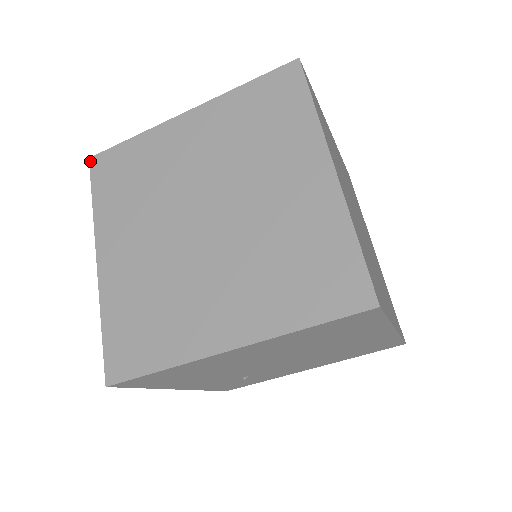
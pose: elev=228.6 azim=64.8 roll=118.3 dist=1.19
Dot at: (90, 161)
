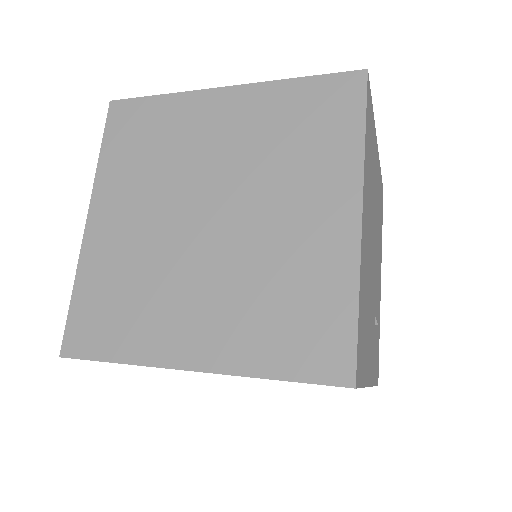
Dot at: (64, 356)
